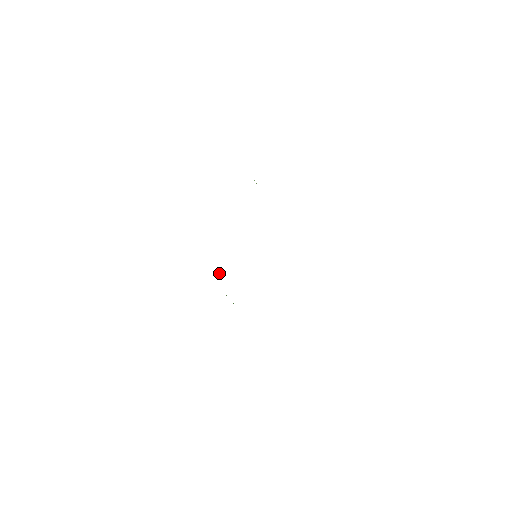
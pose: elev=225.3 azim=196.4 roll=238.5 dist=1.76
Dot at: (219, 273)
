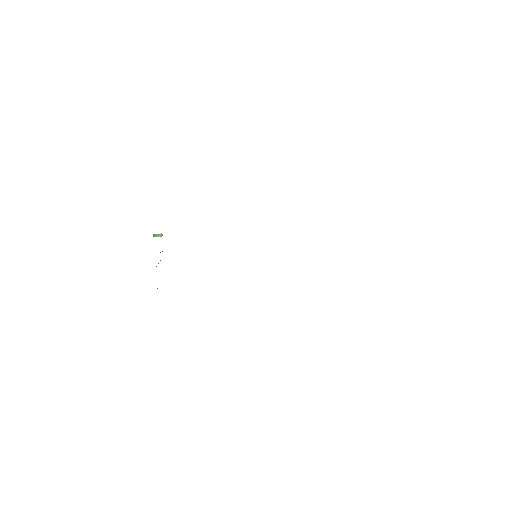
Dot at: occluded
